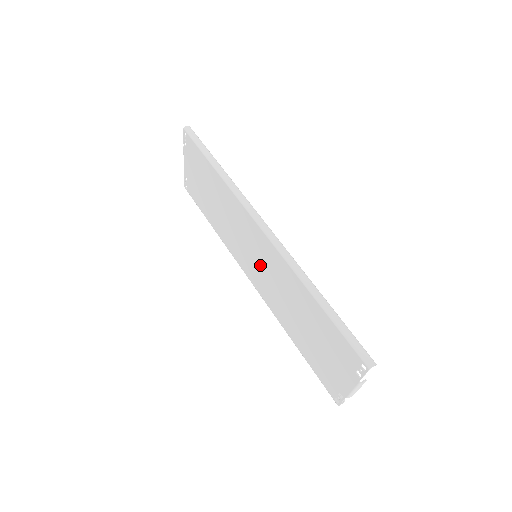
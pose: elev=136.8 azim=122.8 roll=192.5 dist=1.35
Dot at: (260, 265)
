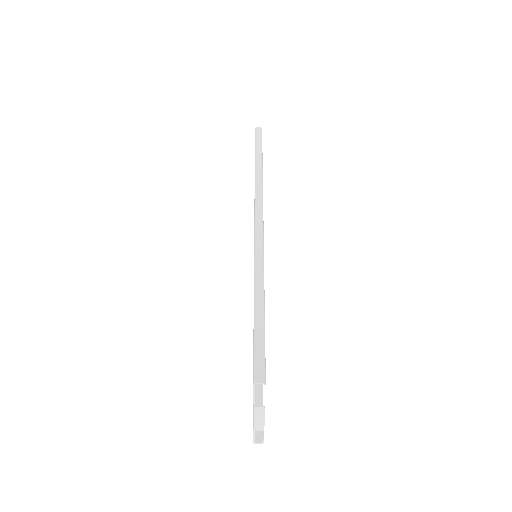
Dot at: occluded
